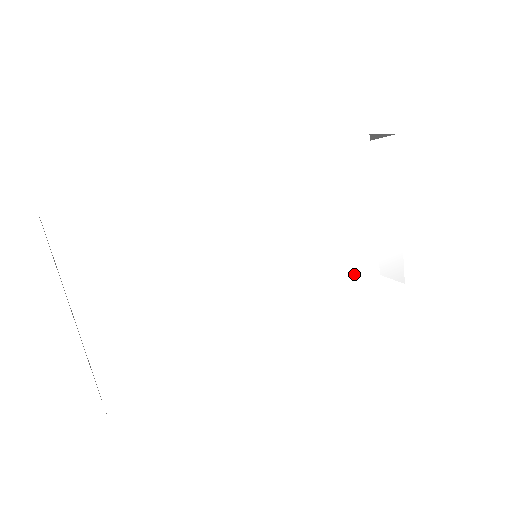
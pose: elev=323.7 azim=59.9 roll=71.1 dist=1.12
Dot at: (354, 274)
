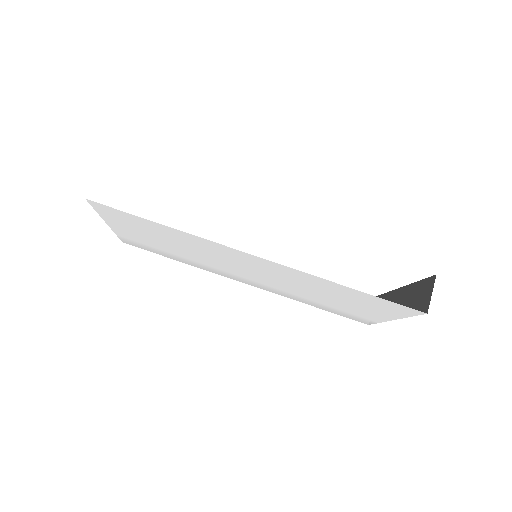
Dot at: (324, 305)
